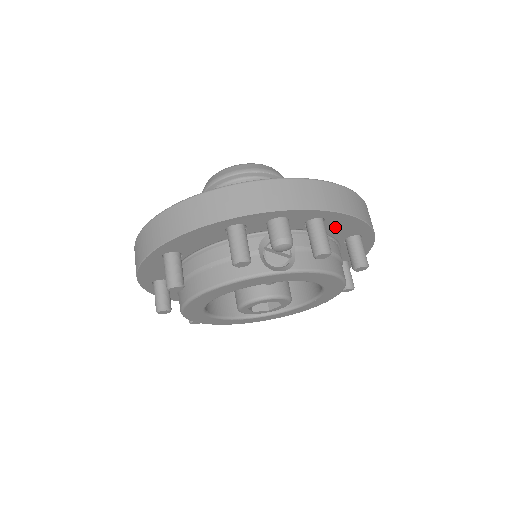
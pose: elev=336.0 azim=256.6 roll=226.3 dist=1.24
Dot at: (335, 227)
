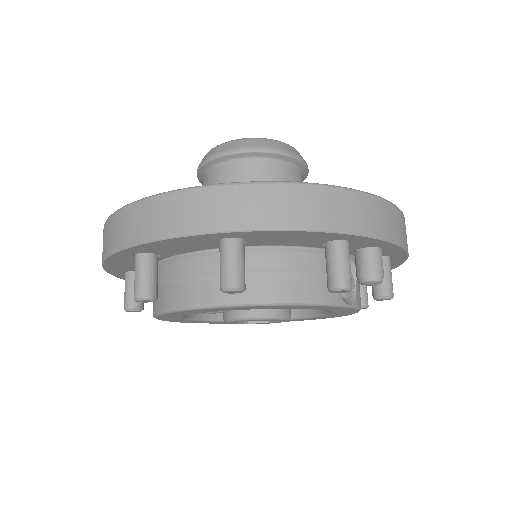
Dot at: occluded
